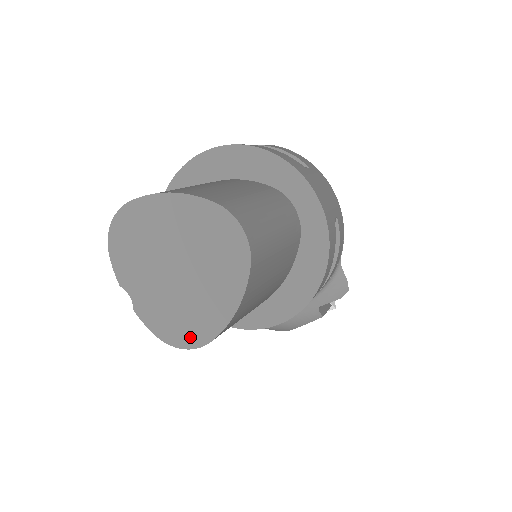
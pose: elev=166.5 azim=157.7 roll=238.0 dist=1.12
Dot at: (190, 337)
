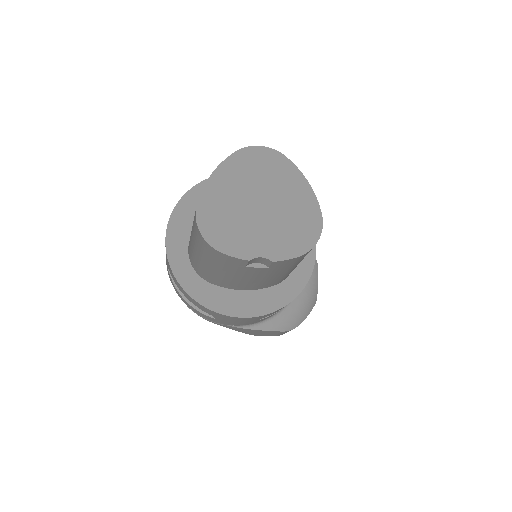
Dot at: (312, 228)
